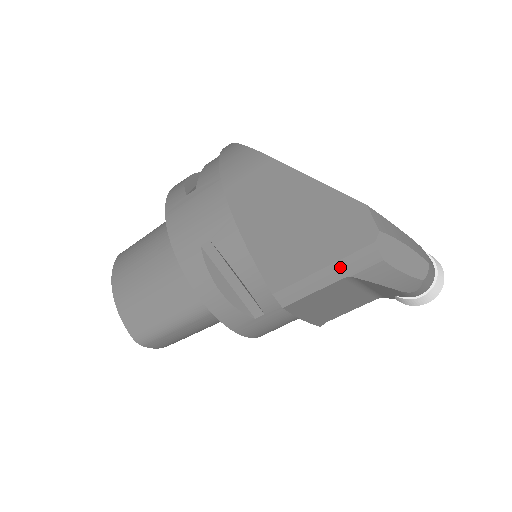
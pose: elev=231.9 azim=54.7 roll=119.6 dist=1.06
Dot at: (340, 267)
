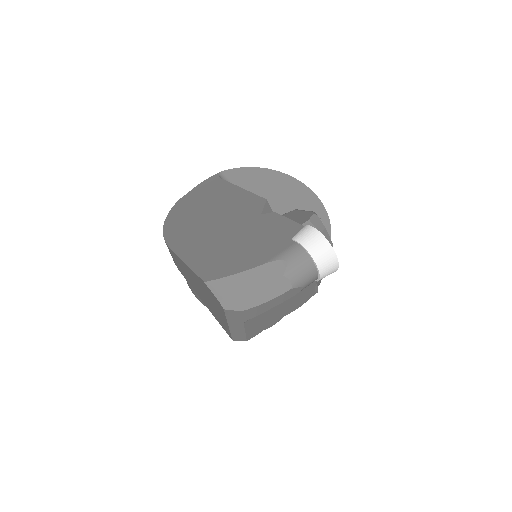
Dot at: (233, 322)
